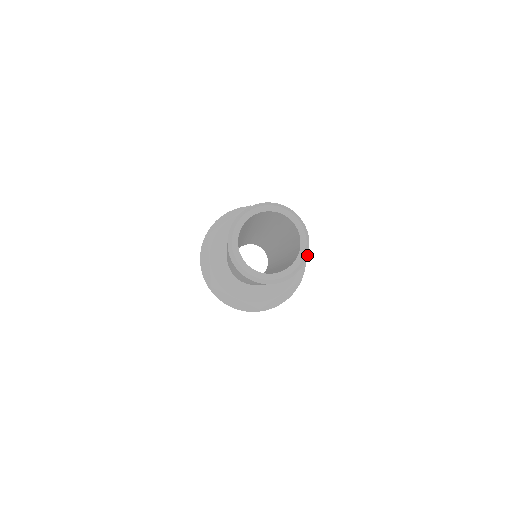
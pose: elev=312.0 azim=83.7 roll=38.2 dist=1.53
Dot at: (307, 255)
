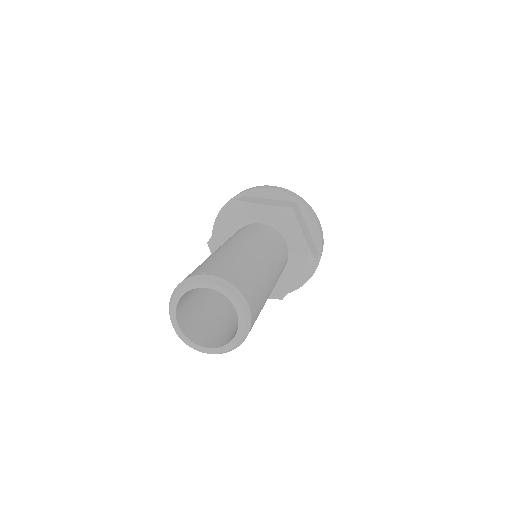
Dot at: occluded
